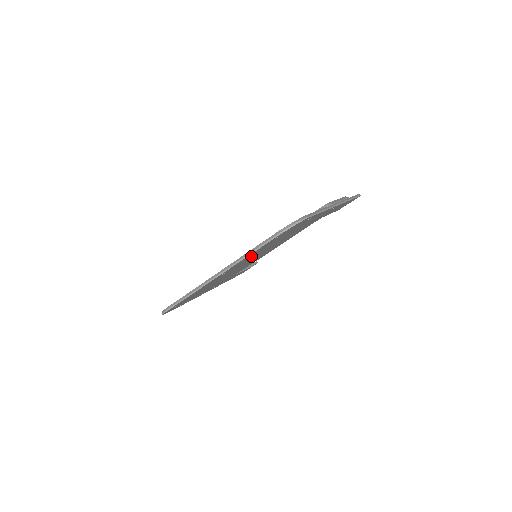
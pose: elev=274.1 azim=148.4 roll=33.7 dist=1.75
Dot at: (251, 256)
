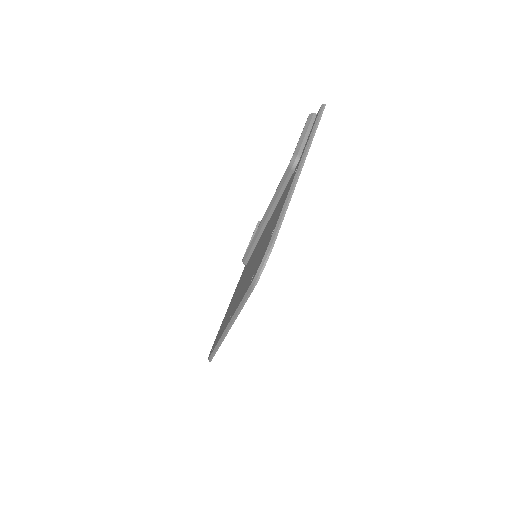
Dot at: occluded
